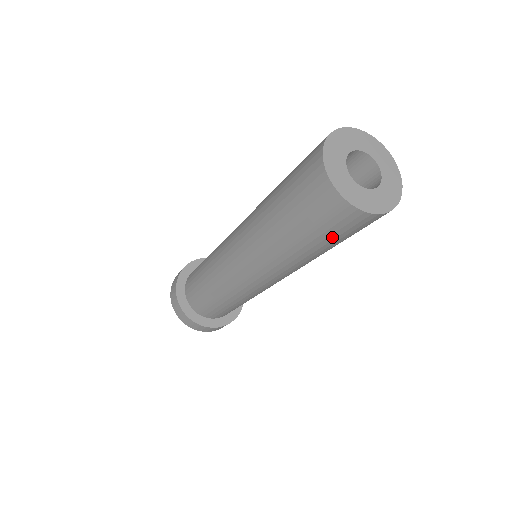
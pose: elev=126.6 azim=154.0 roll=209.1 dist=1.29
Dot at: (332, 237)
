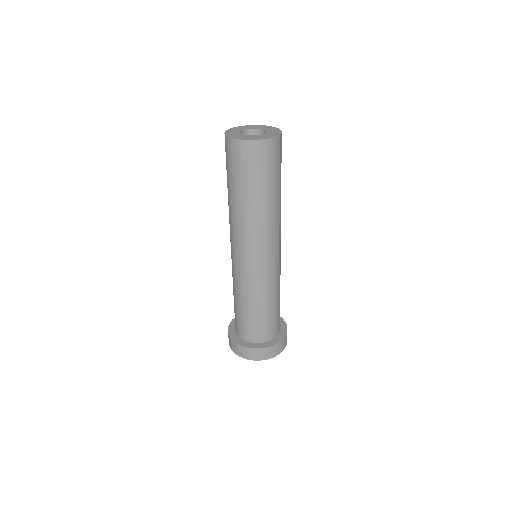
Dot at: (231, 172)
